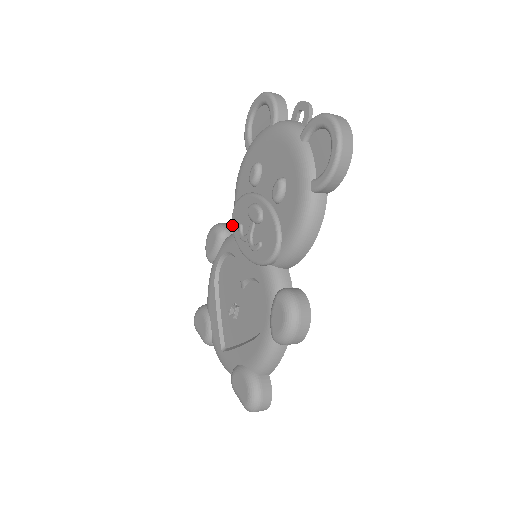
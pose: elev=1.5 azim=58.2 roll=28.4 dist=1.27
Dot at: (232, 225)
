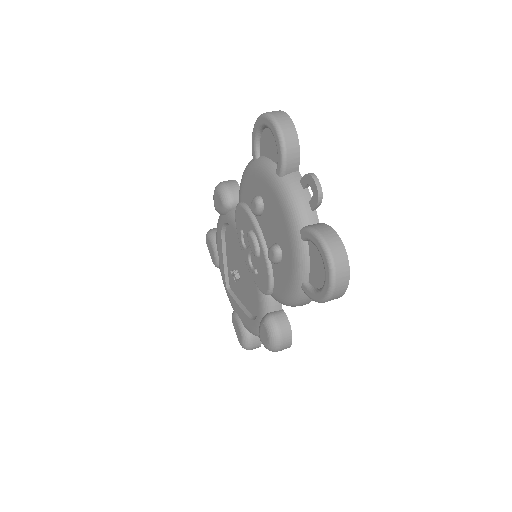
Dot at: (235, 219)
